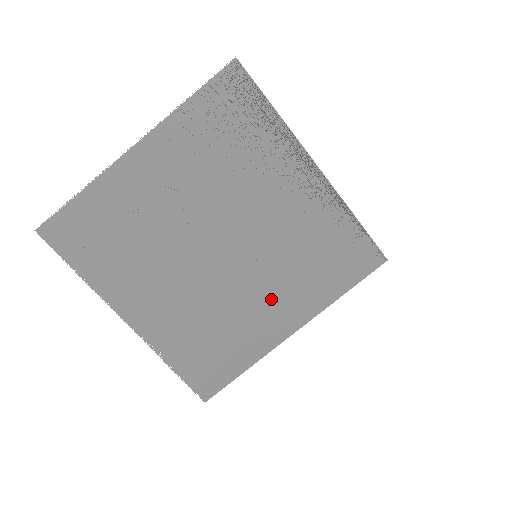
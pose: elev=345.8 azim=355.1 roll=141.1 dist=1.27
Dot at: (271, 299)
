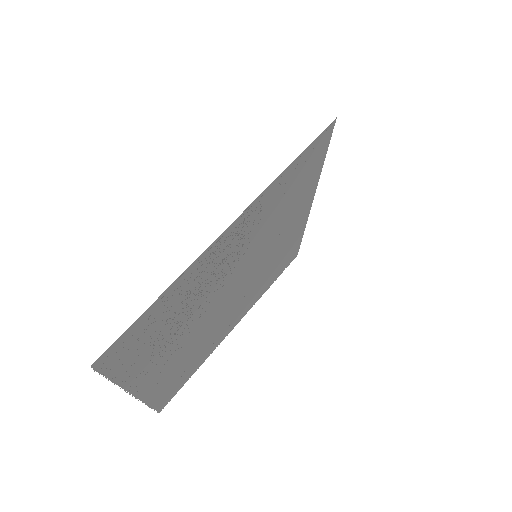
Dot at: (285, 231)
